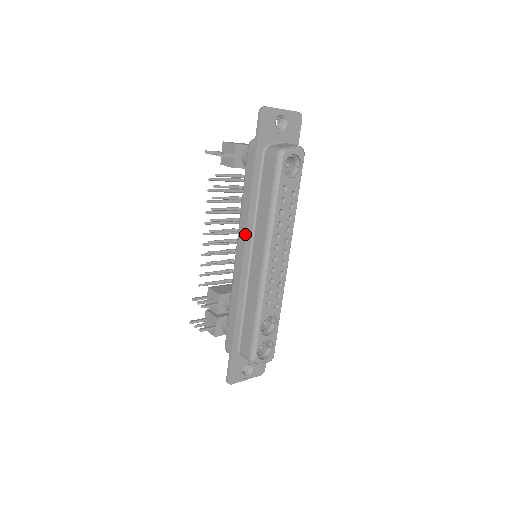
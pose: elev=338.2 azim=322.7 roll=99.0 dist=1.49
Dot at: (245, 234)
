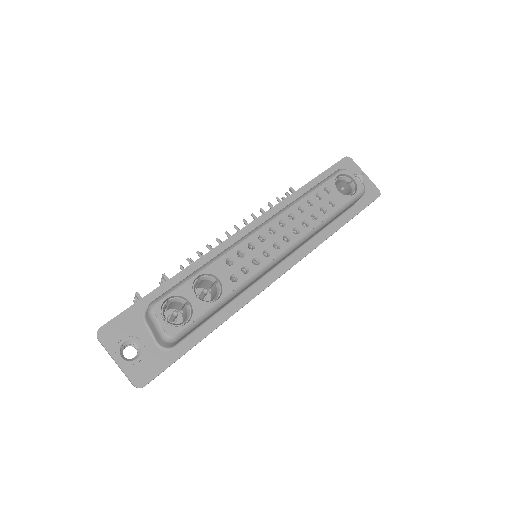
Dot at: occluded
